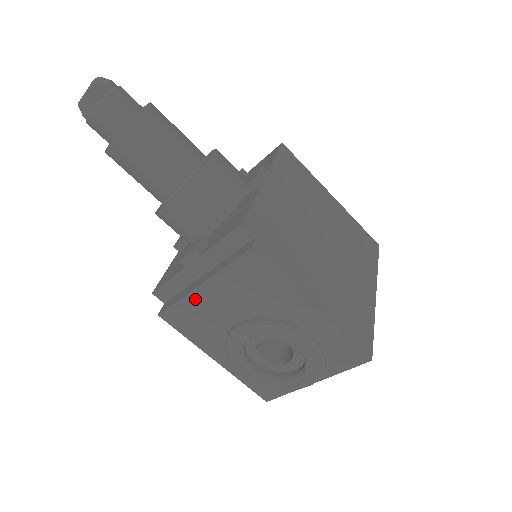
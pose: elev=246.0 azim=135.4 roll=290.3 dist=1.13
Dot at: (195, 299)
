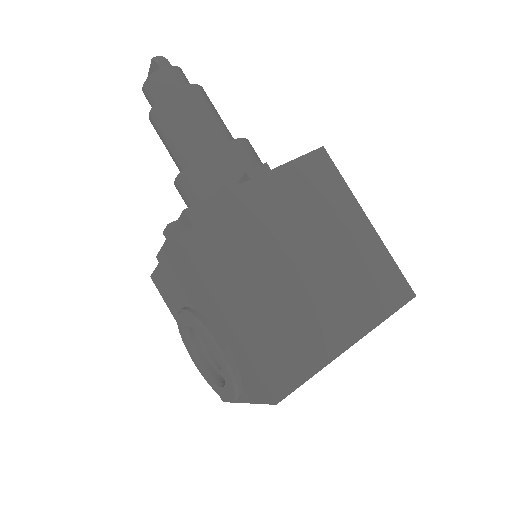
Dot at: (163, 271)
